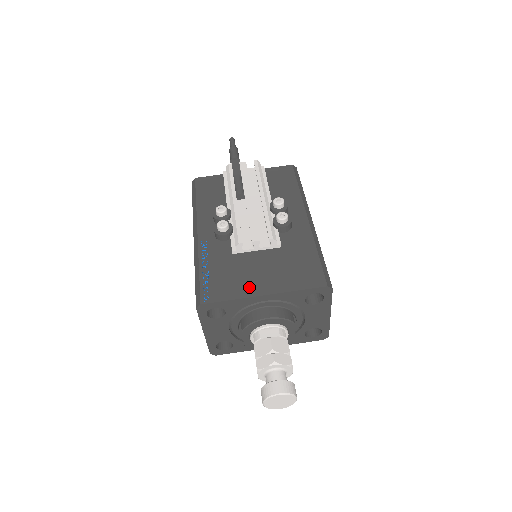
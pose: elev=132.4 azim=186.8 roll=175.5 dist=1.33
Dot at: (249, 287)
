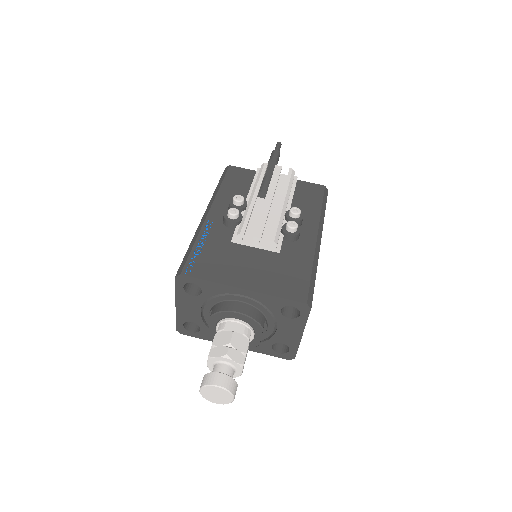
Dot at: (232, 276)
